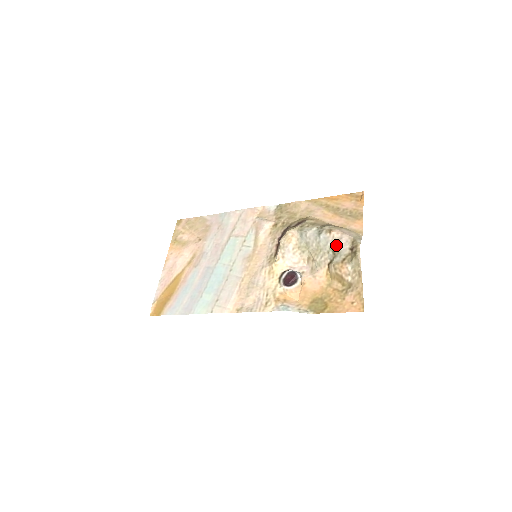
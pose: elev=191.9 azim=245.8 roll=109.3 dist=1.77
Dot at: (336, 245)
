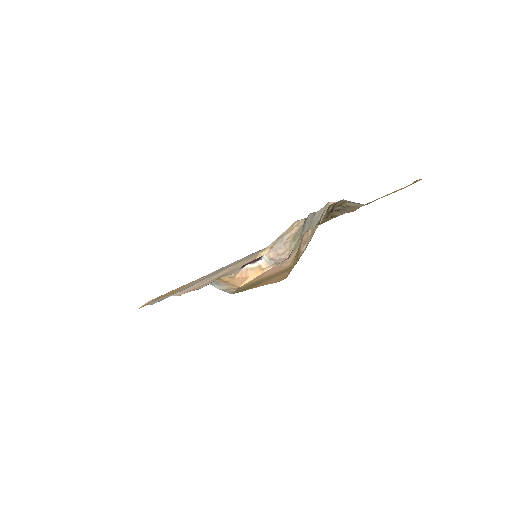
Dot at: occluded
